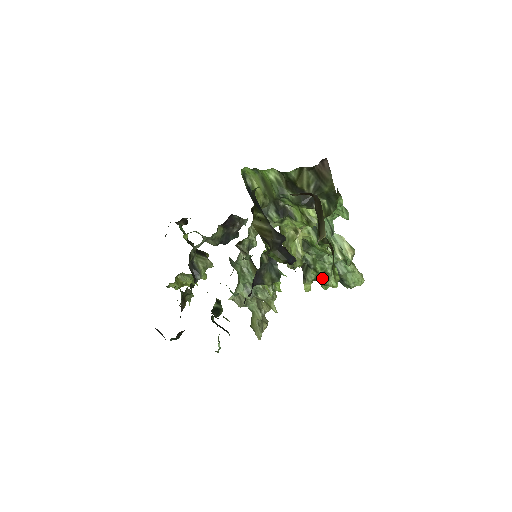
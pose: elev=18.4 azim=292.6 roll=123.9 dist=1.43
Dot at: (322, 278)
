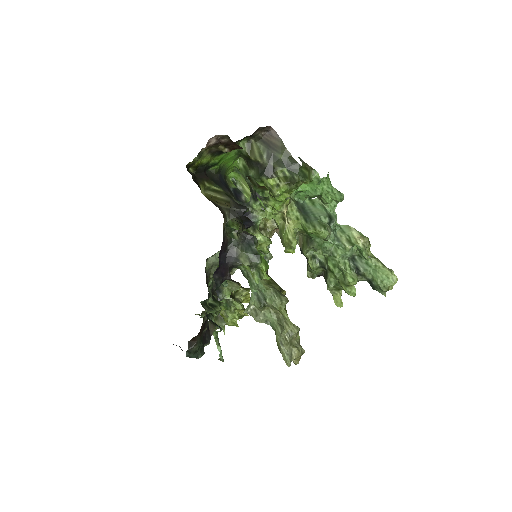
Dot at: (340, 279)
